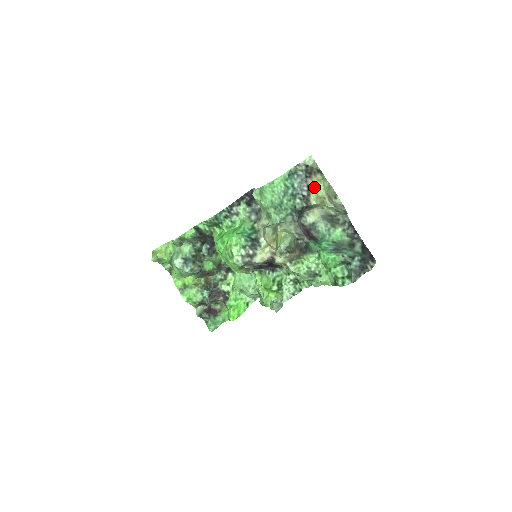
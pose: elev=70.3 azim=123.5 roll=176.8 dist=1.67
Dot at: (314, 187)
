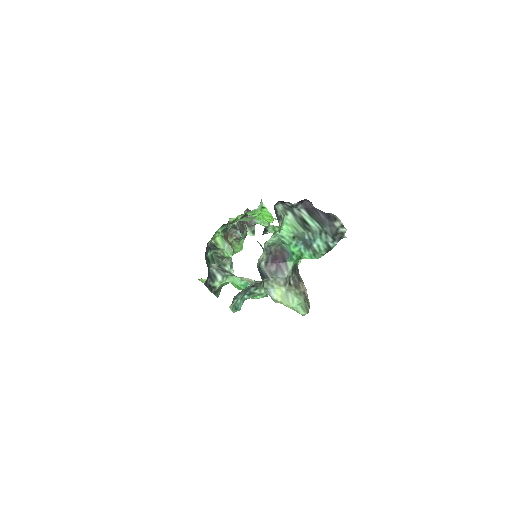
Dot at: occluded
